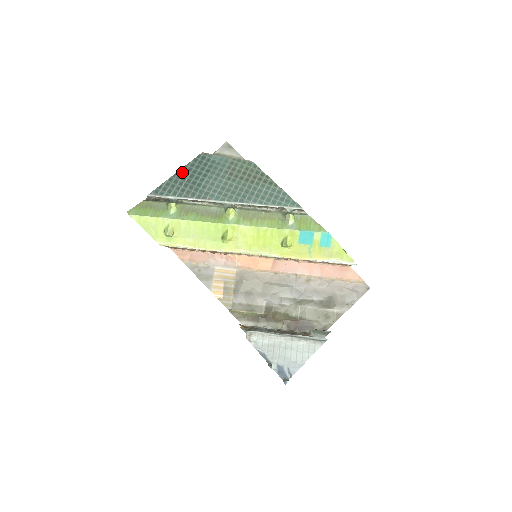
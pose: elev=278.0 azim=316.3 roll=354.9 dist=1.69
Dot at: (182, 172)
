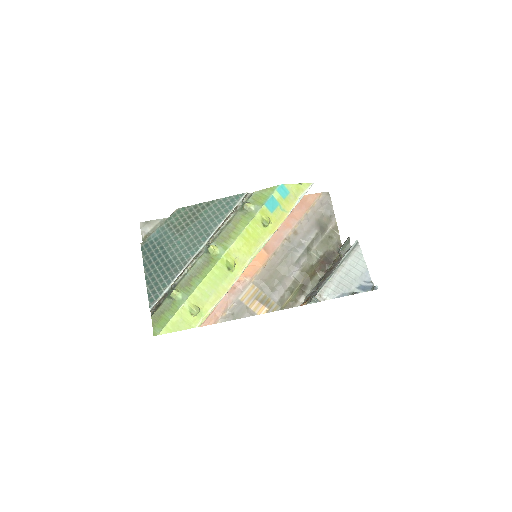
Dot at: (148, 270)
